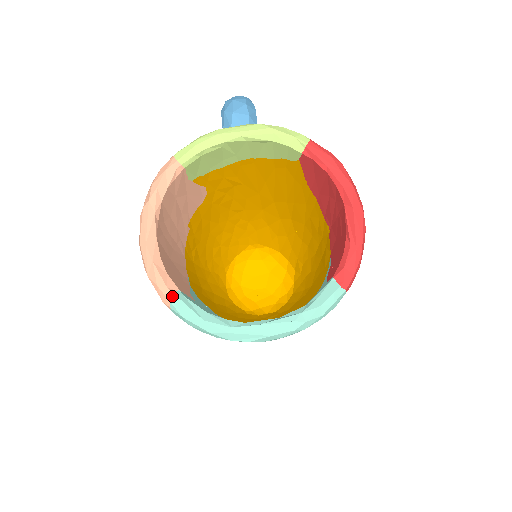
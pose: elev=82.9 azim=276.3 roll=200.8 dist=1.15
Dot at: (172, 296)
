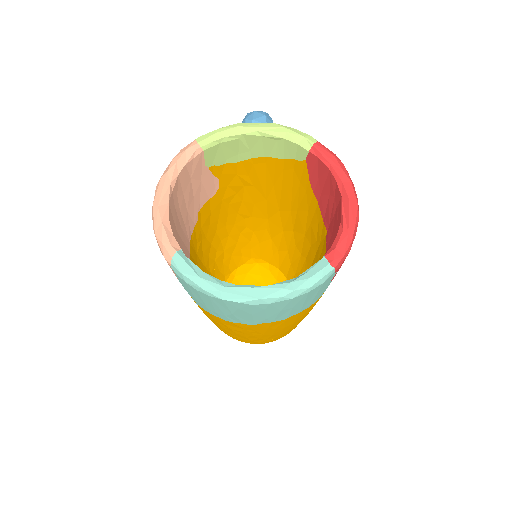
Dot at: (174, 253)
